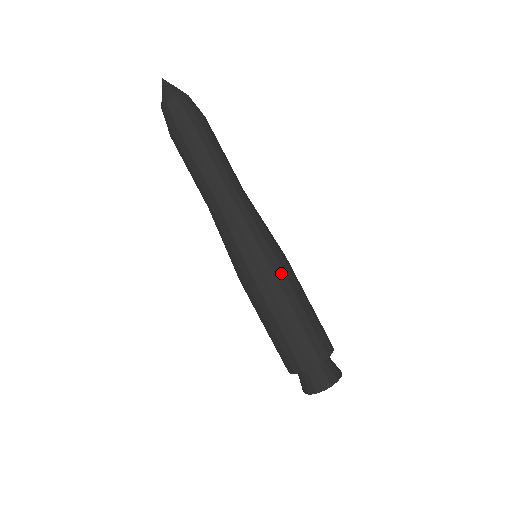
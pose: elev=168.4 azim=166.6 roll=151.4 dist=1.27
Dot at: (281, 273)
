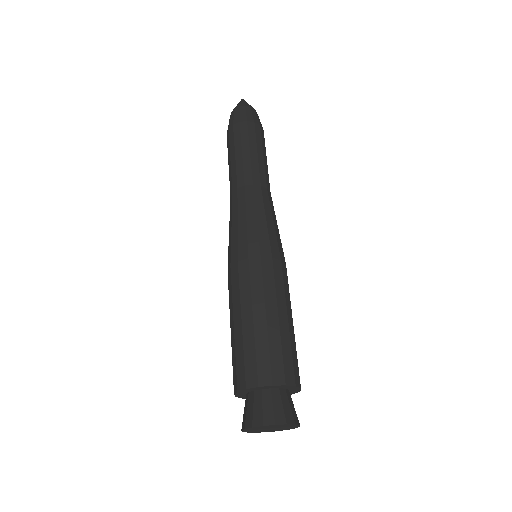
Dot at: (286, 273)
